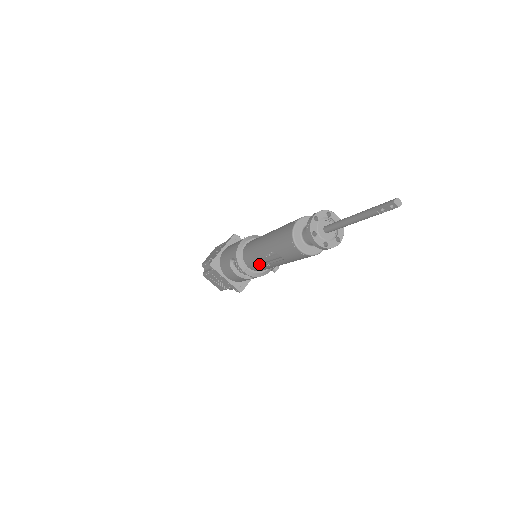
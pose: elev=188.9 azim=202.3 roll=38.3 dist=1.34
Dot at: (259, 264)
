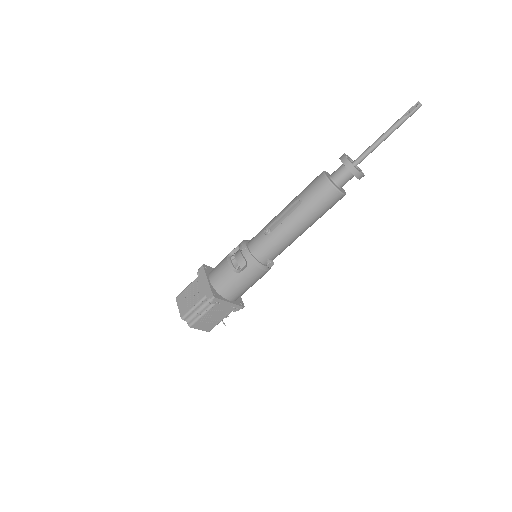
Dot at: (268, 229)
